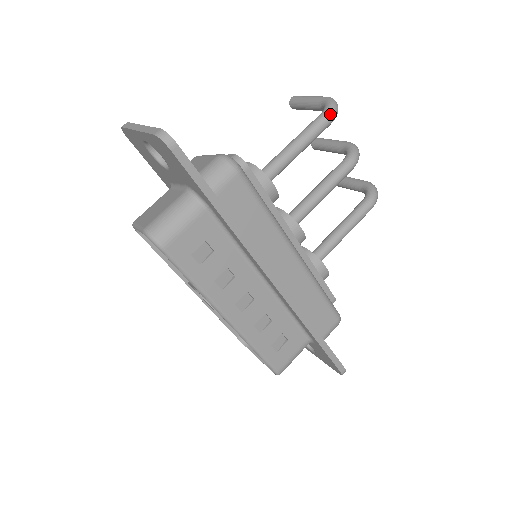
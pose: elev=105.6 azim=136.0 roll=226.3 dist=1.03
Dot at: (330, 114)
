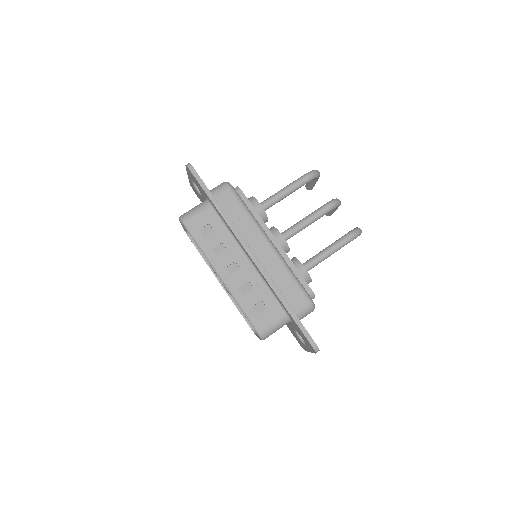
Dot at: (308, 174)
